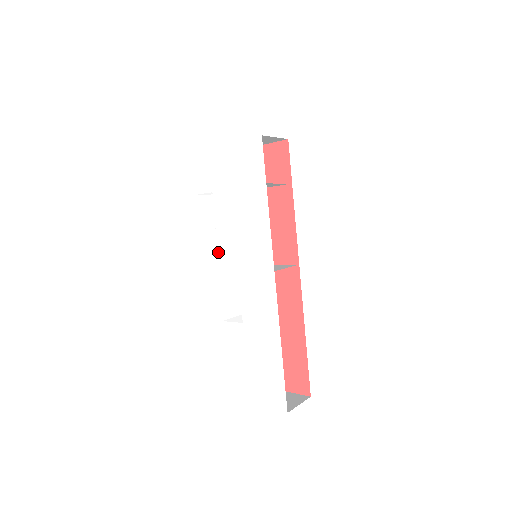
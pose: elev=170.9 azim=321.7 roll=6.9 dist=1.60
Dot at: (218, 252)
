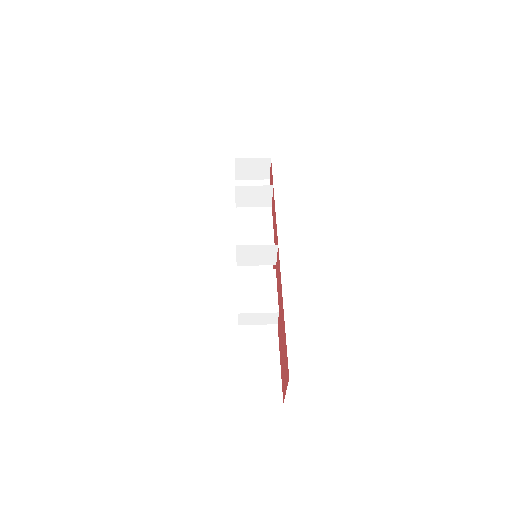
Dot at: occluded
